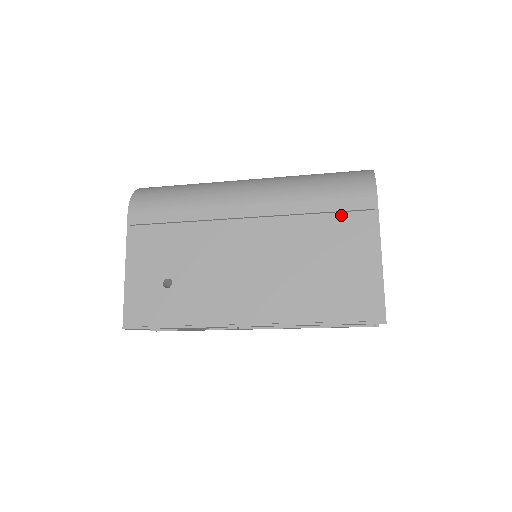
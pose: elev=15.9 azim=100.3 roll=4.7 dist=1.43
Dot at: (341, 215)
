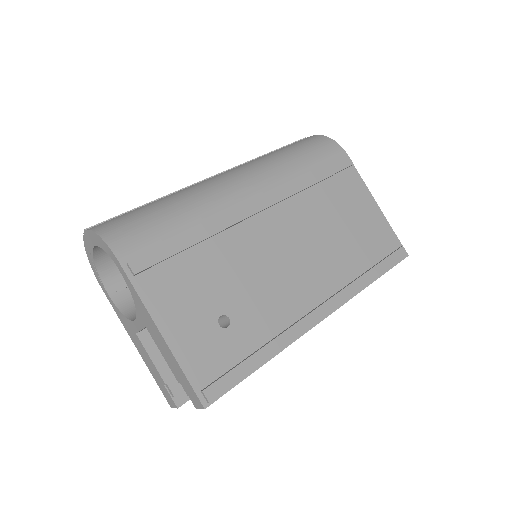
Dot at: (333, 179)
